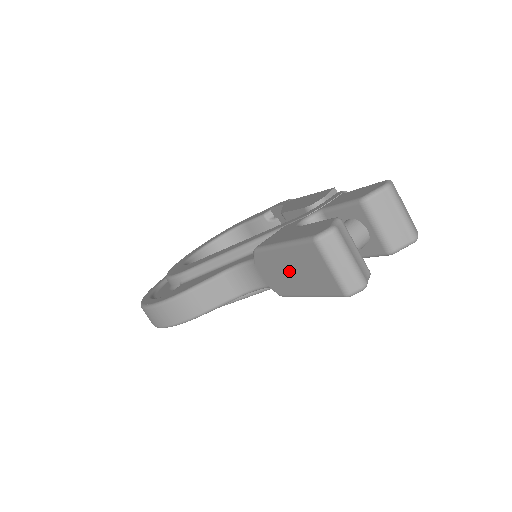
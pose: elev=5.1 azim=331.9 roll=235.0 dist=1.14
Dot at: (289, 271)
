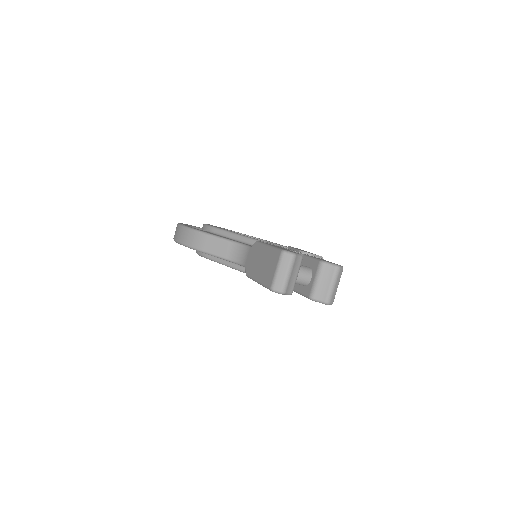
Dot at: (260, 262)
